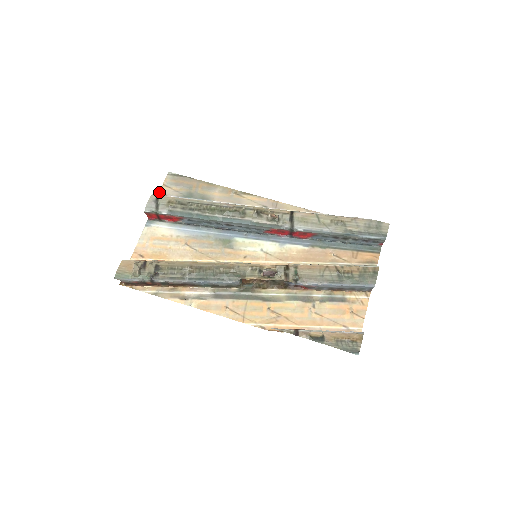
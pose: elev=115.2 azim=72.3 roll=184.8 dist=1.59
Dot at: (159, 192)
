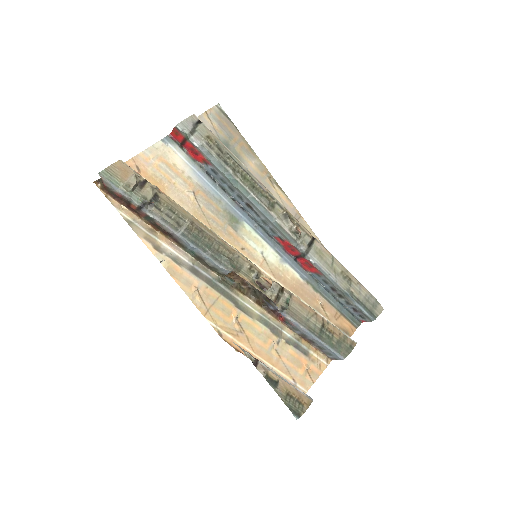
Dot at: occluded
